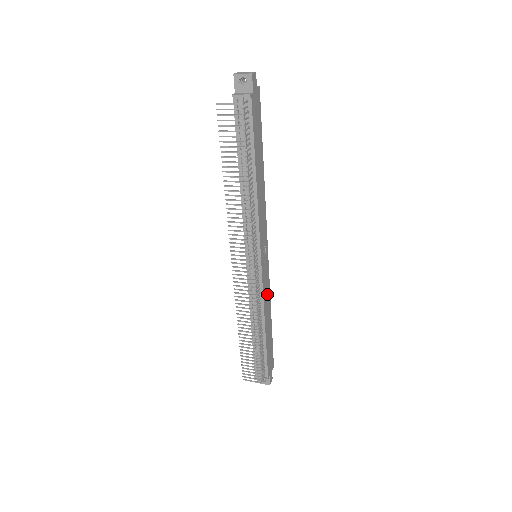
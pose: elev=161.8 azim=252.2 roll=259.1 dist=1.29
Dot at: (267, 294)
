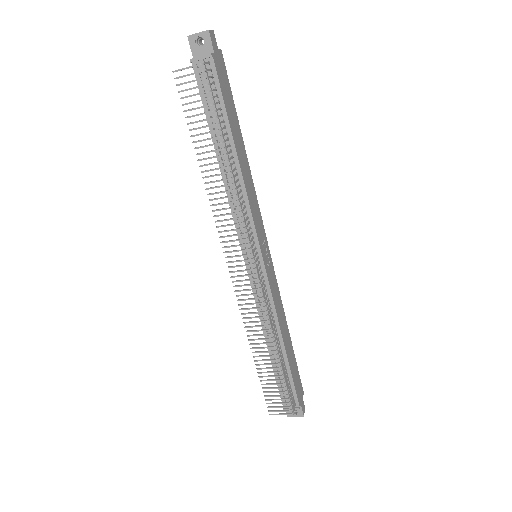
Dot at: (278, 302)
